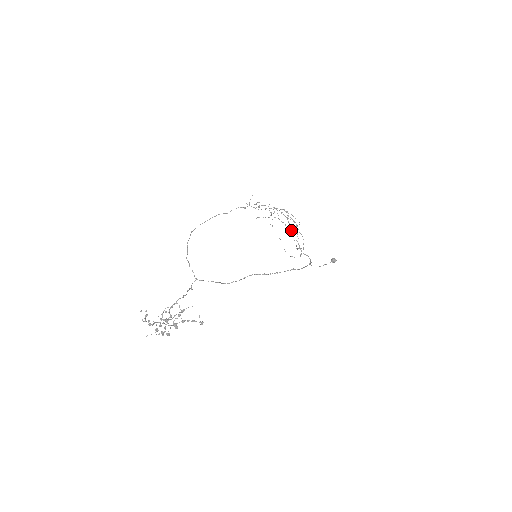
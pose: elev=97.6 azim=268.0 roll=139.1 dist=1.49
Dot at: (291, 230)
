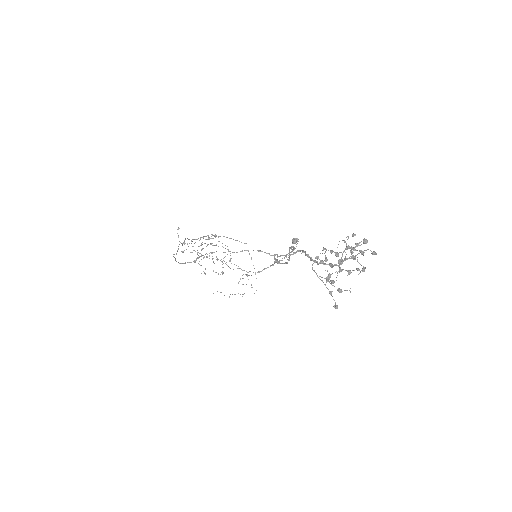
Dot at: (218, 274)
